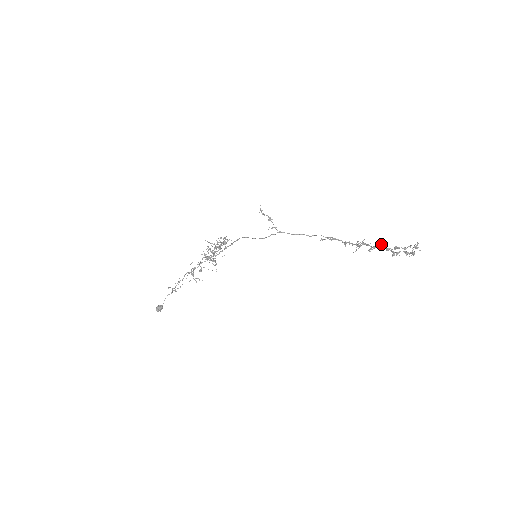
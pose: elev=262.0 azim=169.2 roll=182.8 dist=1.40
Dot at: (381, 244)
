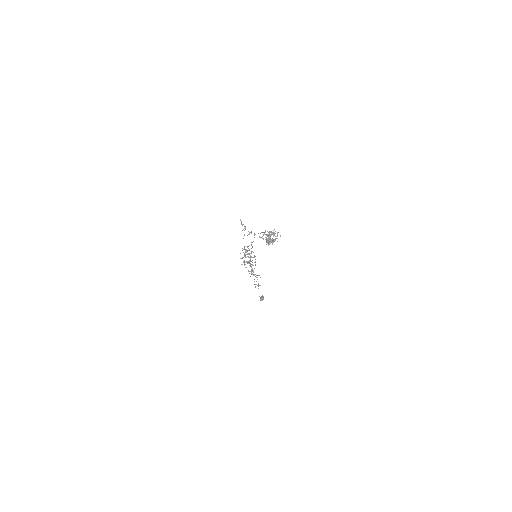
Dot at: occluded
